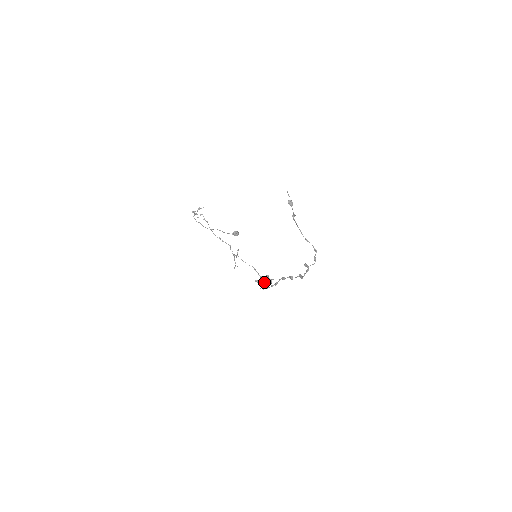
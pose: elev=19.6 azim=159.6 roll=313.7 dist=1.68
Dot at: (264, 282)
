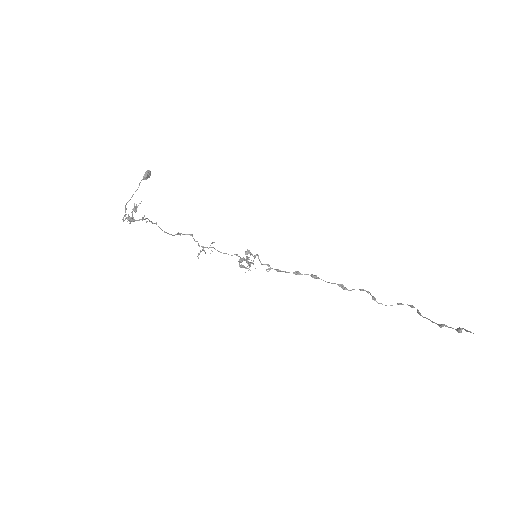
Dot at: occluded
